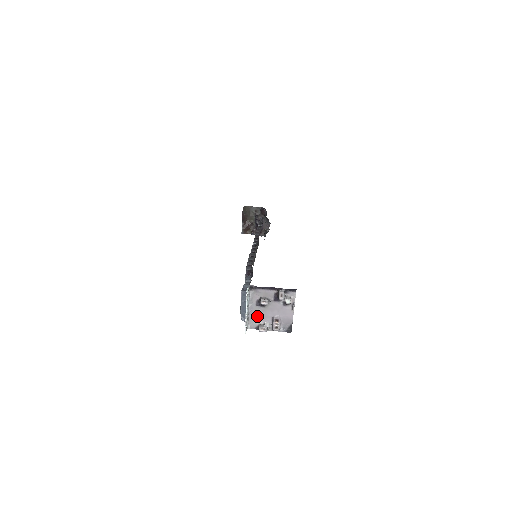
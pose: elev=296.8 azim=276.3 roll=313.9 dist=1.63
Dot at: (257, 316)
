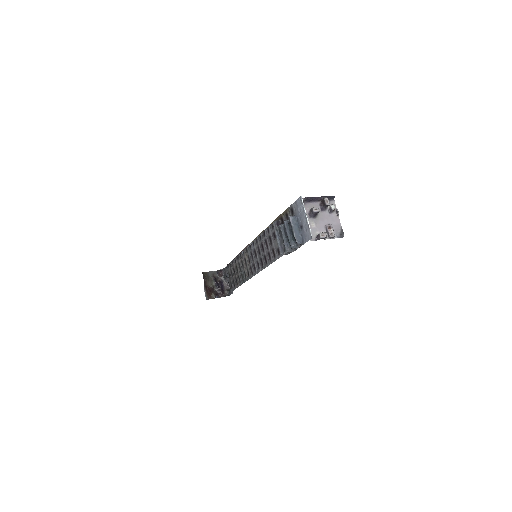
Dot at: (313, 228)
